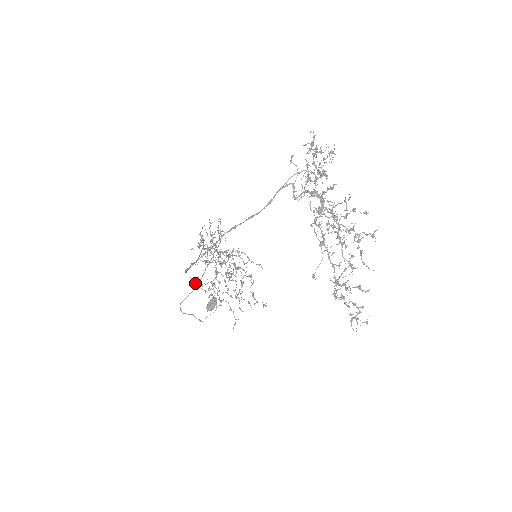
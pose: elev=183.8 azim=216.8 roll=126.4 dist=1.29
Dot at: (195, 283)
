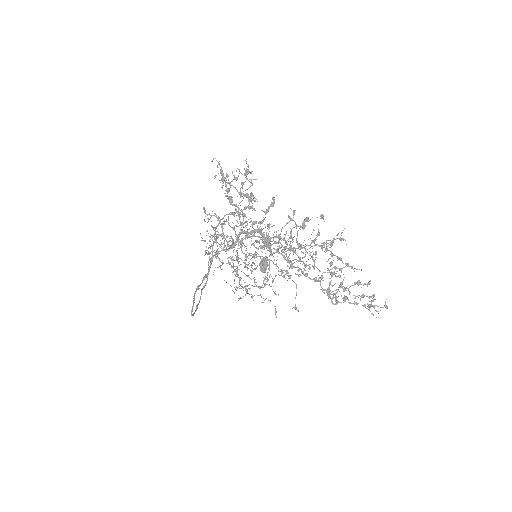
Dot at: occluded
